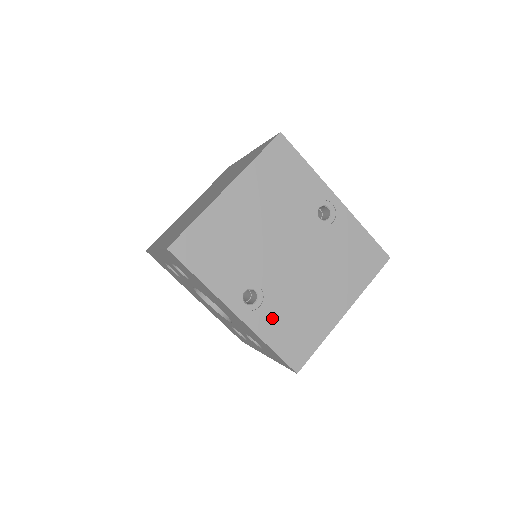
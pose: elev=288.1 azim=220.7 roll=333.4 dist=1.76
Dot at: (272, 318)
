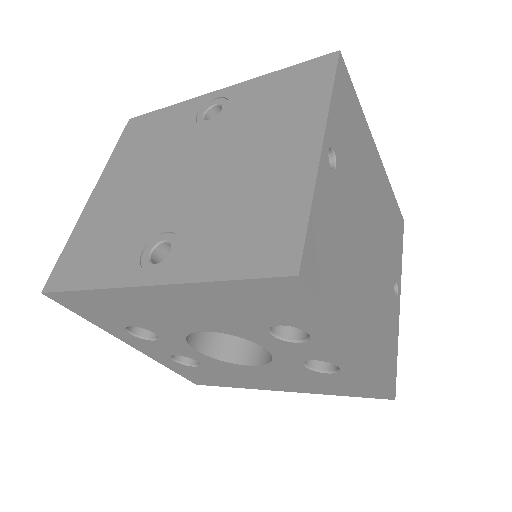
Dot at: (203, 246)
